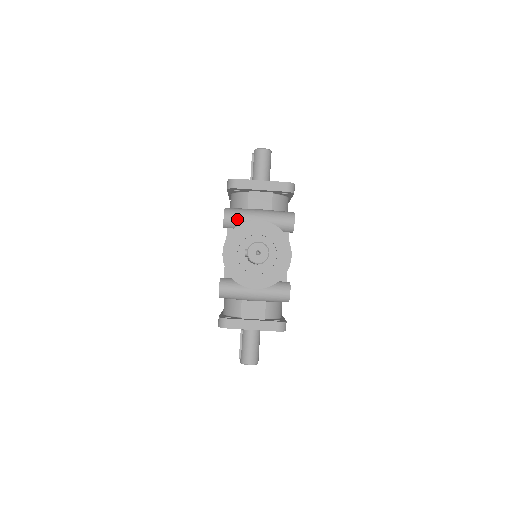
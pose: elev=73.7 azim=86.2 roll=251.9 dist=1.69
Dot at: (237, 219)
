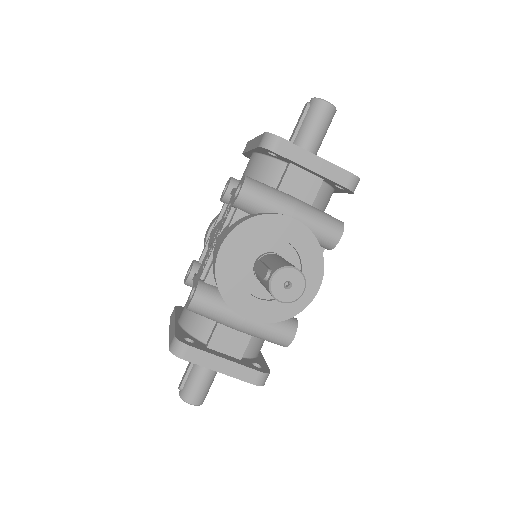
Dot at: (259, 202)
